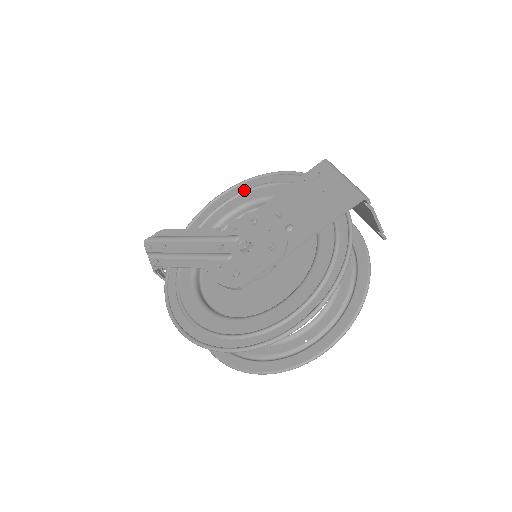
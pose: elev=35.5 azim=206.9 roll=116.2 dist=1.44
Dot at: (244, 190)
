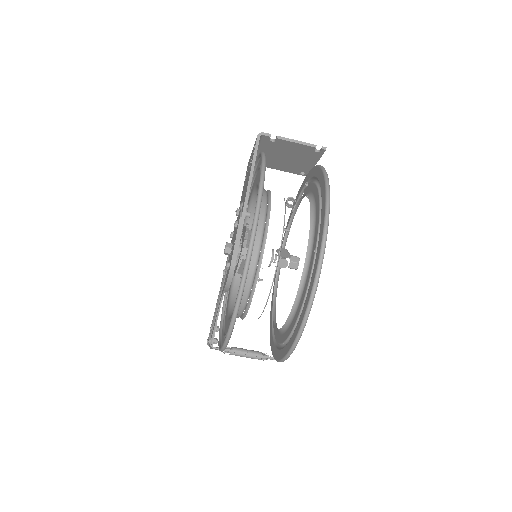
Dot at: occluded
